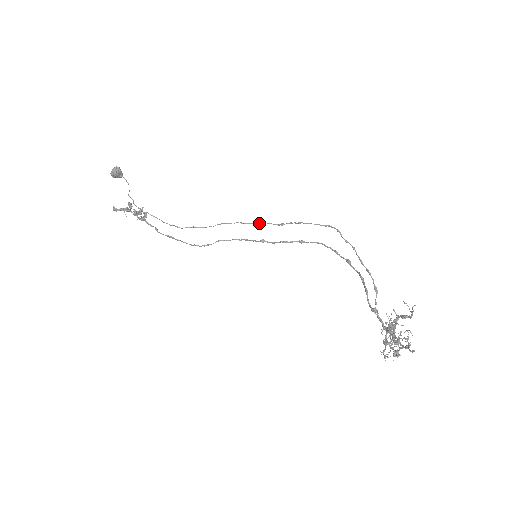
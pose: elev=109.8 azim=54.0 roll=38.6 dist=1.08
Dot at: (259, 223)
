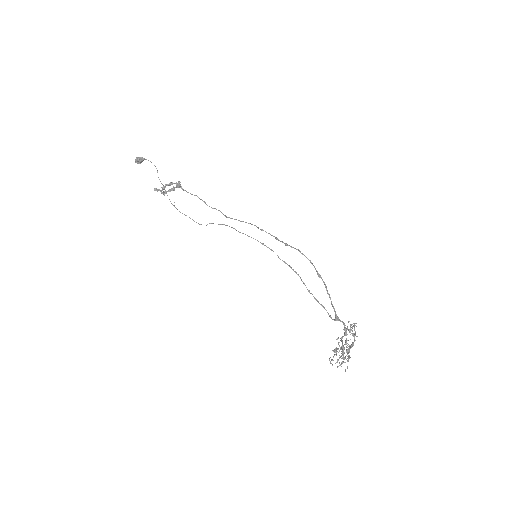
Dot at: (248, 236)
